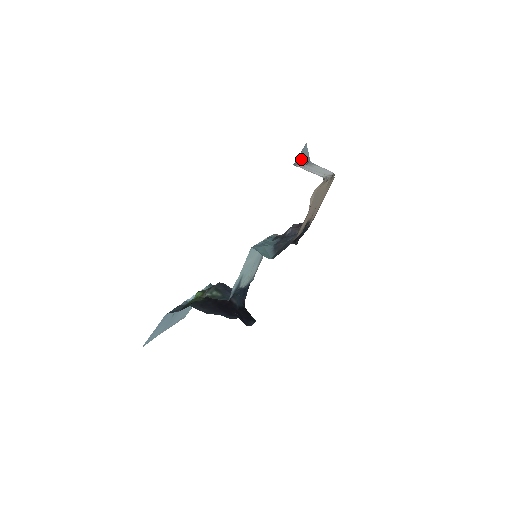
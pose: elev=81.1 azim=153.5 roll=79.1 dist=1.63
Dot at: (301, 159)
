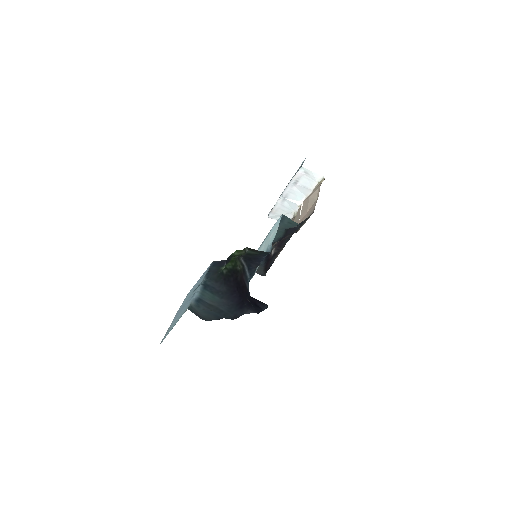
Dot at: occluded
